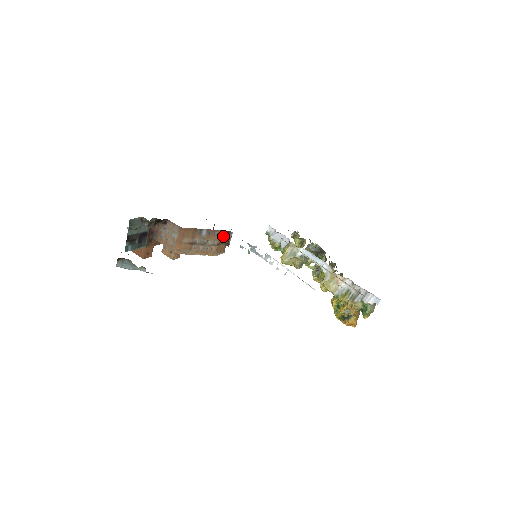
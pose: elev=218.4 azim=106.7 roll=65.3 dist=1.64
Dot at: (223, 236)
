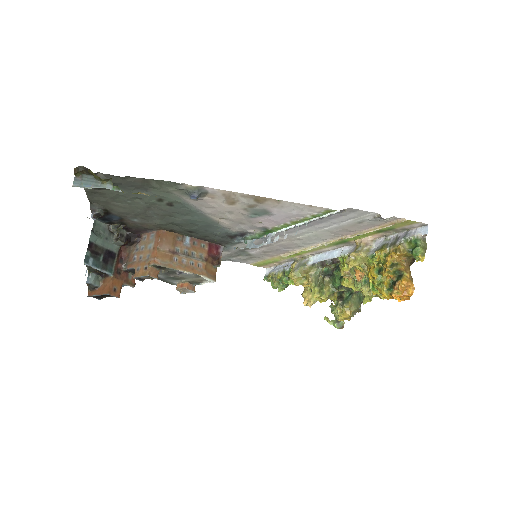
Dot at: (211, 251)
